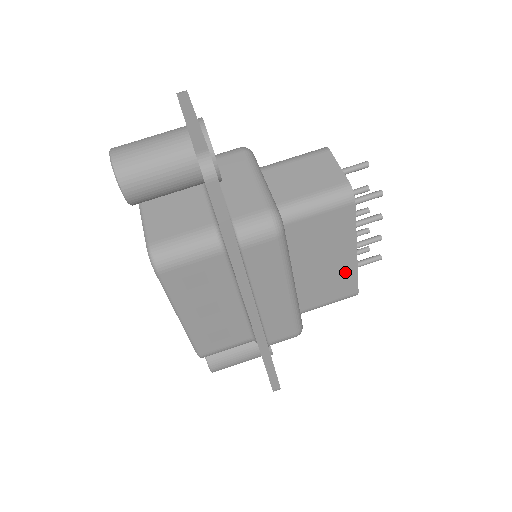
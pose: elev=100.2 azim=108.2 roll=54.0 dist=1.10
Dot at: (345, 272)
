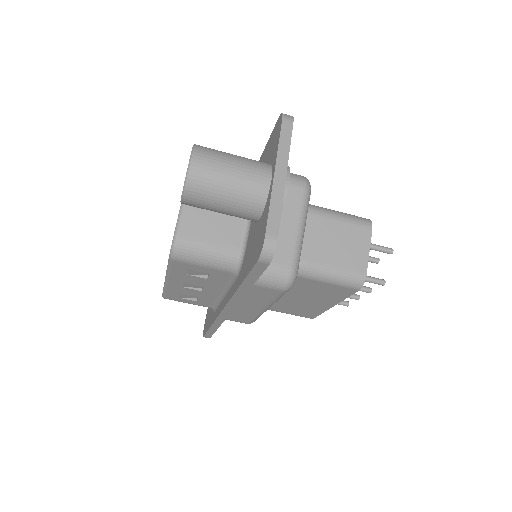
Dot at: (314, 309)
